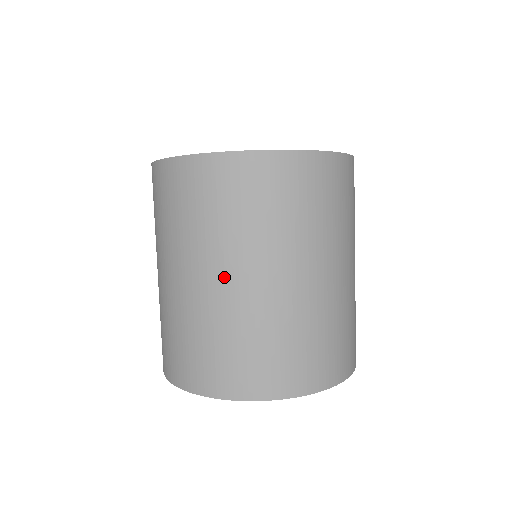
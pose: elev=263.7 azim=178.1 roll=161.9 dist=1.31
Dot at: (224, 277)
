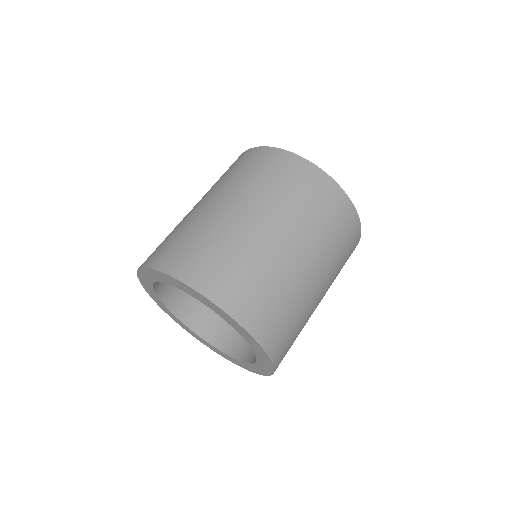
Dot at: (259, 219)
